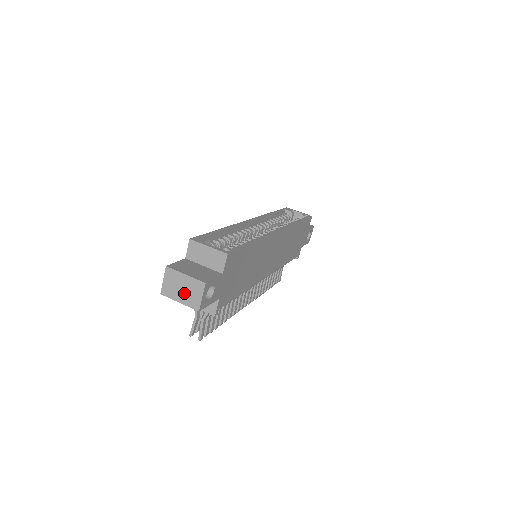
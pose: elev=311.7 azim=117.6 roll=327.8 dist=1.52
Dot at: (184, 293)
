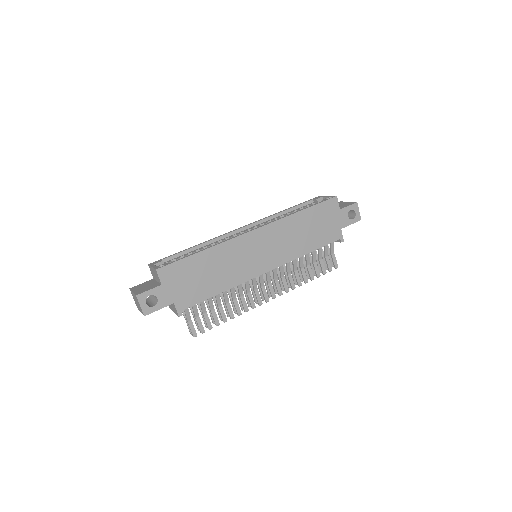
Dot at: (138, 305)
